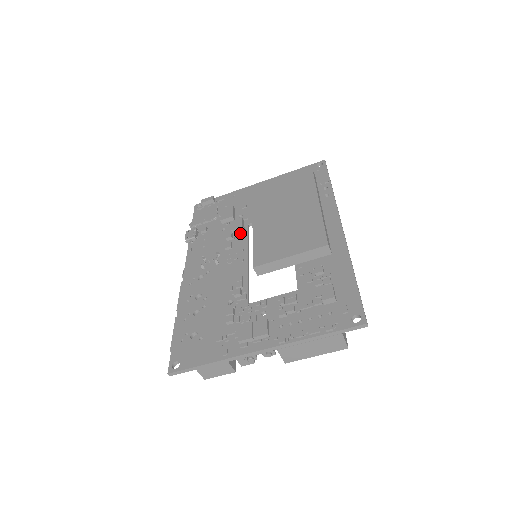
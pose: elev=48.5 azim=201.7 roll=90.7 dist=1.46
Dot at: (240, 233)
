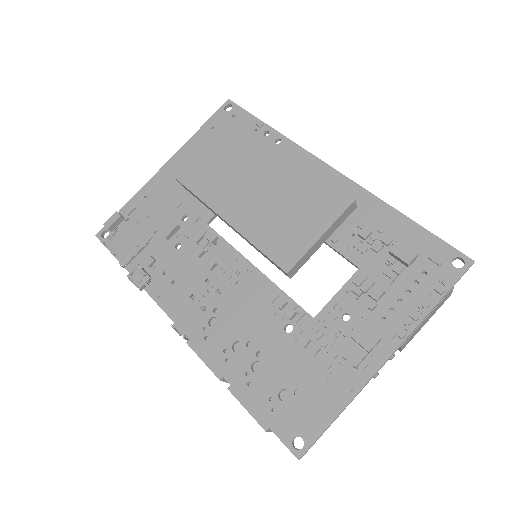
Dot at: (212, 240)
